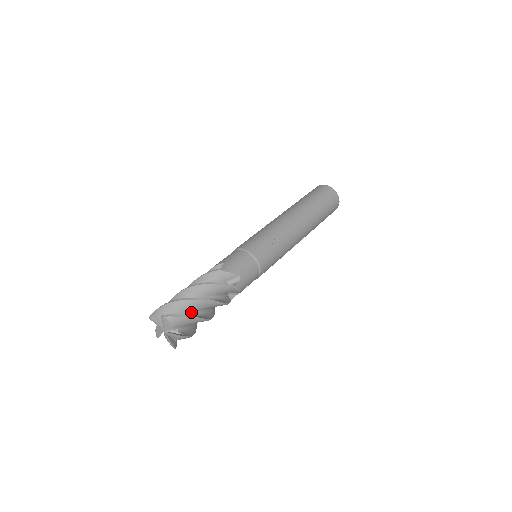
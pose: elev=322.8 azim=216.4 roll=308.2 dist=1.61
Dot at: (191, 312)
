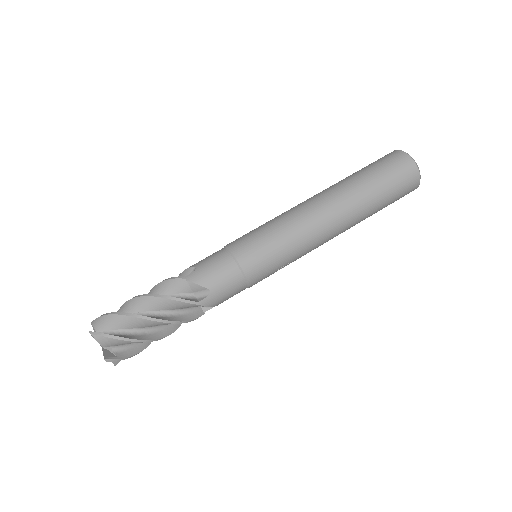
Dot at: occluded
